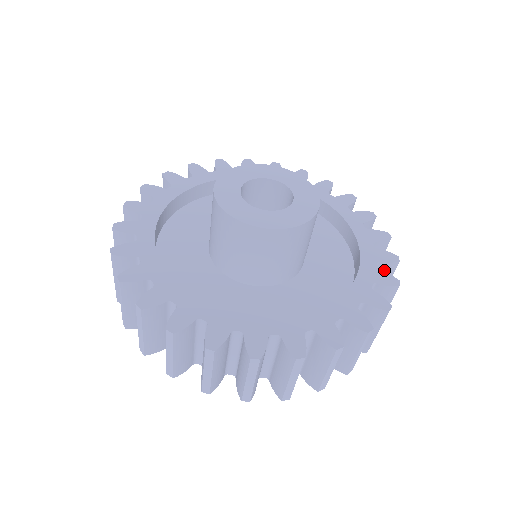
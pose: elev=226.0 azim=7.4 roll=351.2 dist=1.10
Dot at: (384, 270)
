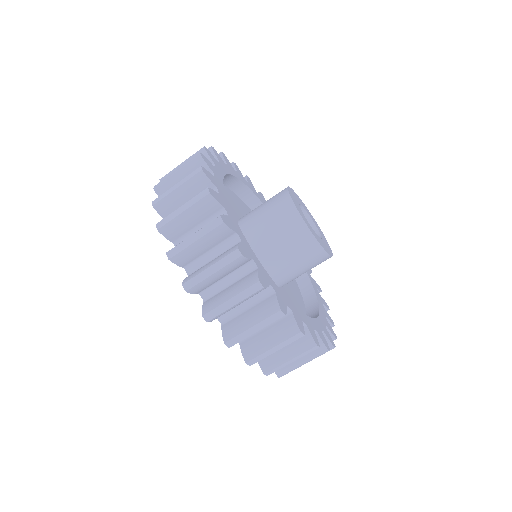
Dot at: occluded
